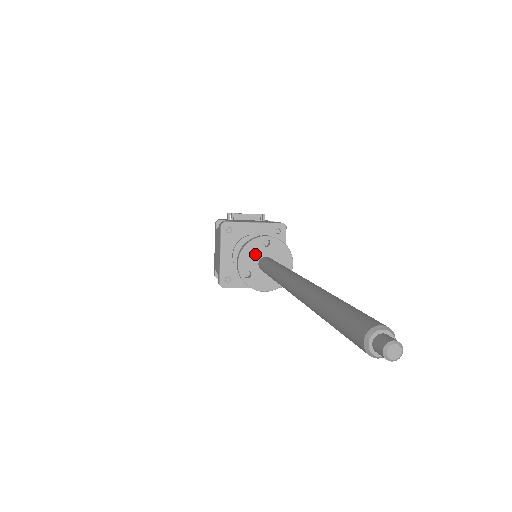
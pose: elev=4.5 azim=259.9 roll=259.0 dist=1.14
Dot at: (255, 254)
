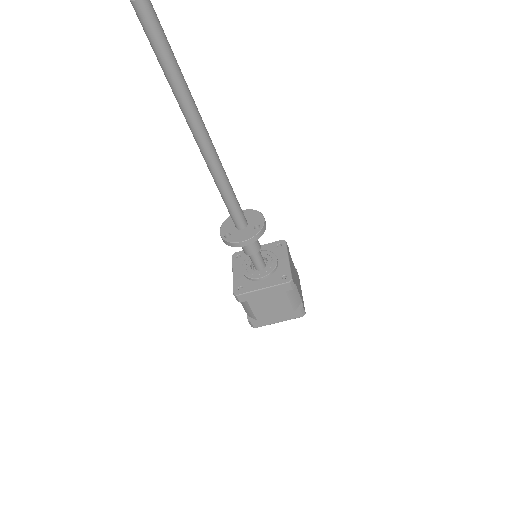
Dot at: (233, 222)
